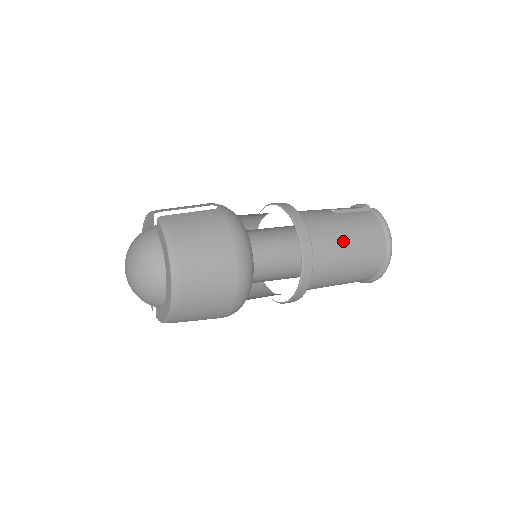
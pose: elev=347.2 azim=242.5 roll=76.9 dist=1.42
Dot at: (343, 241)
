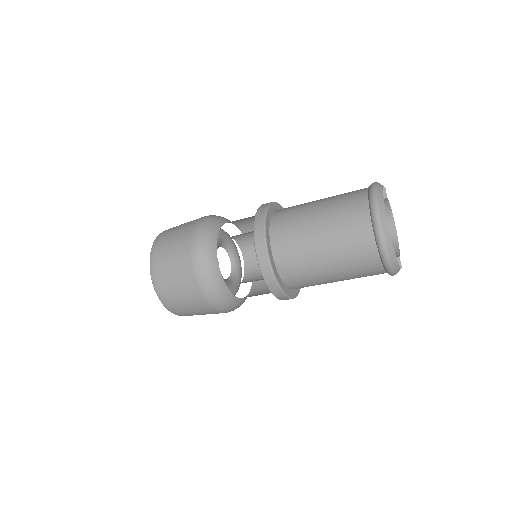
Dot at: (312, 217)
